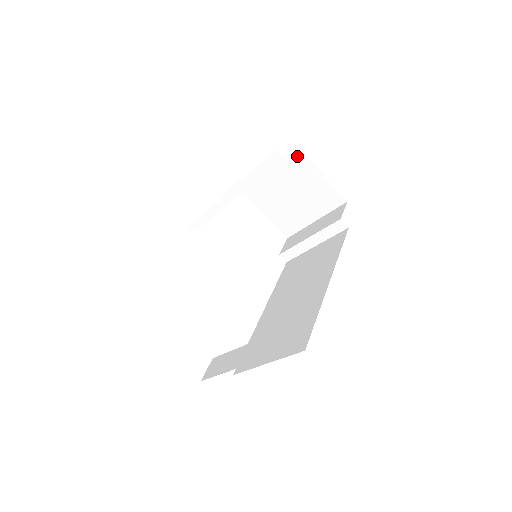
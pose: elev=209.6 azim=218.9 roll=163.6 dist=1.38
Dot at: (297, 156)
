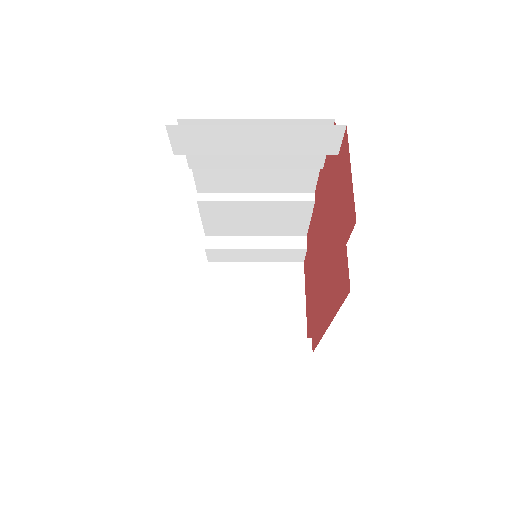
Dot at: (296, 272)
